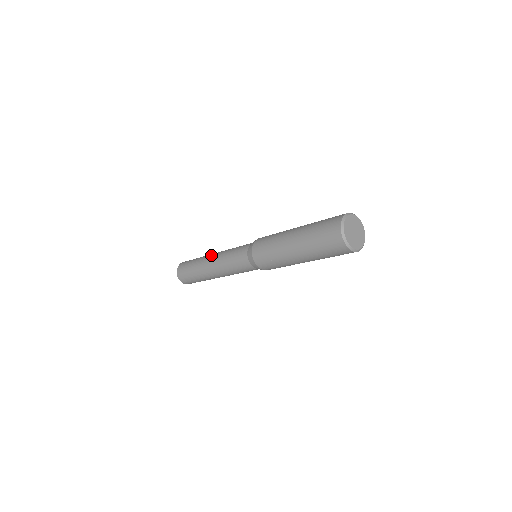
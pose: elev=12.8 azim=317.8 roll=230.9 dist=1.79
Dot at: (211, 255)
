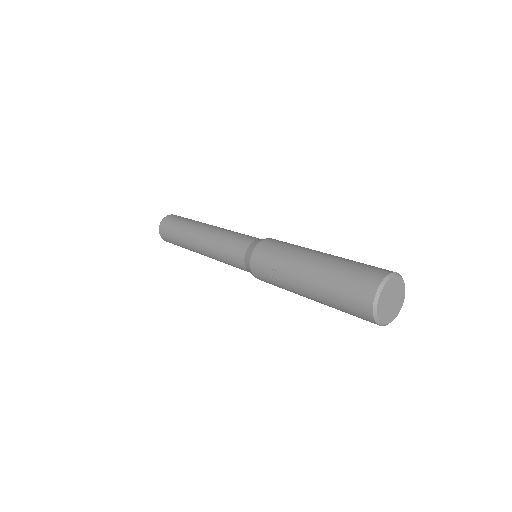
Dot at: (206, 226)
